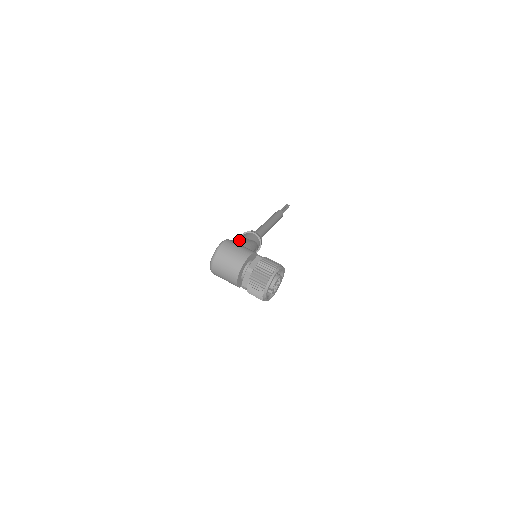
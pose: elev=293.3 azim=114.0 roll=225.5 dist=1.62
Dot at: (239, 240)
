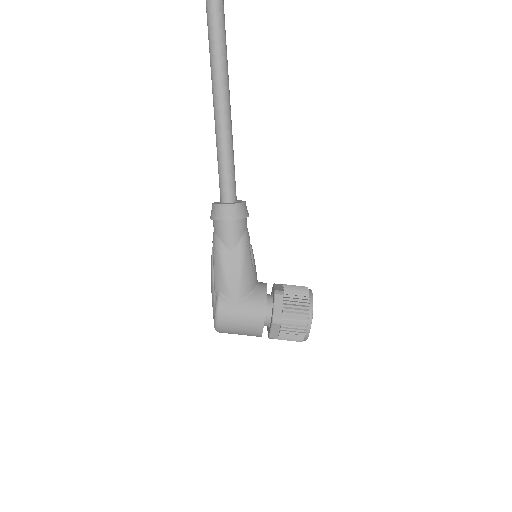
Dot at: (228, 284)
